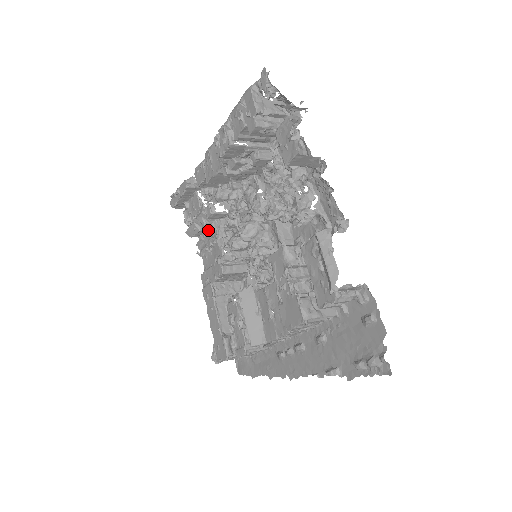
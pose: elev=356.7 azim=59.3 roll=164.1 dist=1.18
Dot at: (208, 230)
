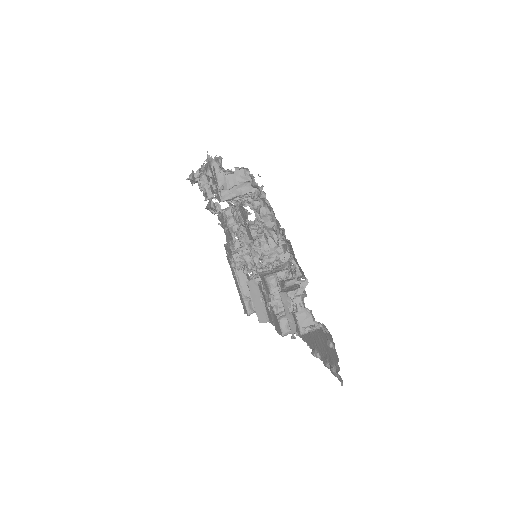
Dot at: (221, 214)
